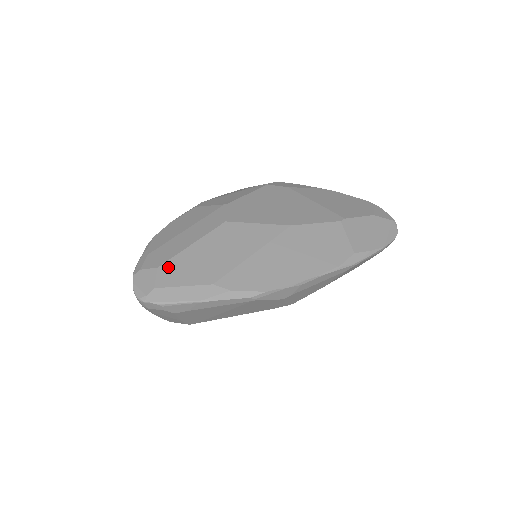
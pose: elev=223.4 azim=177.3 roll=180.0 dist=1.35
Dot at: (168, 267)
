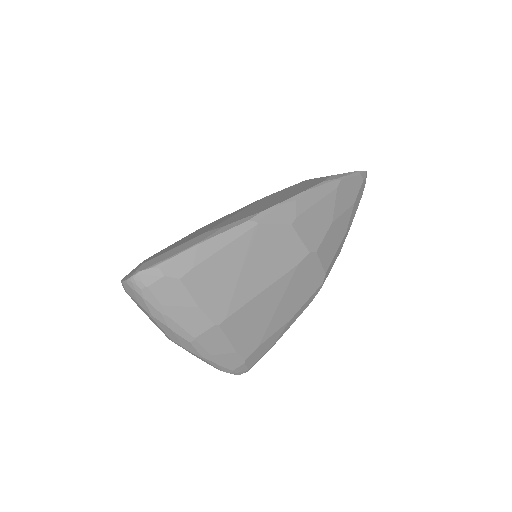
Dot at: (154, 255)
